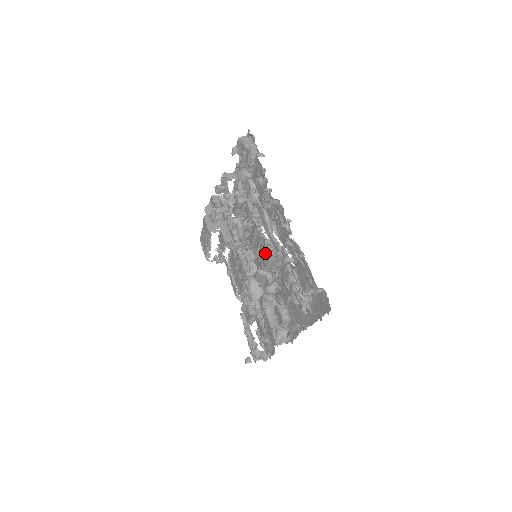
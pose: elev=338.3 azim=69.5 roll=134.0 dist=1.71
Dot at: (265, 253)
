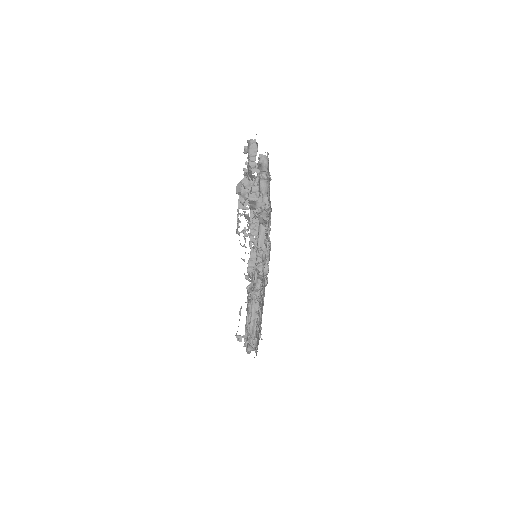
Dot at: occluded
